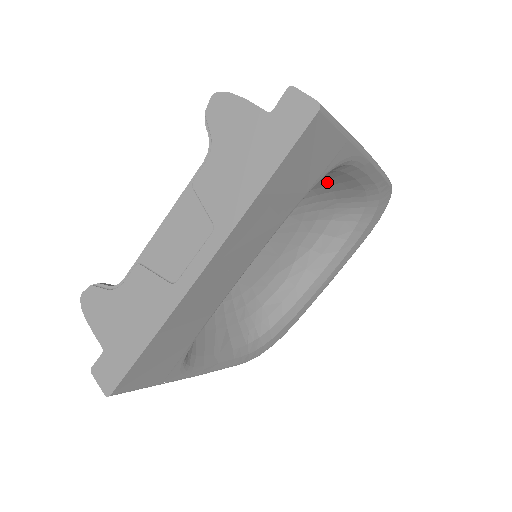
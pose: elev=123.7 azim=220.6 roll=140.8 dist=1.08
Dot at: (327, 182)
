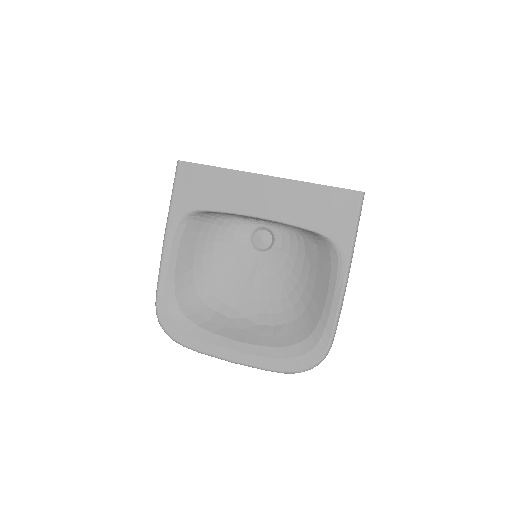
Dot at: (318, 276)
